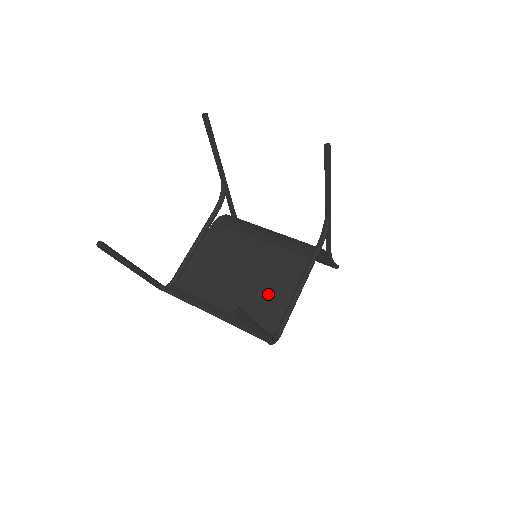
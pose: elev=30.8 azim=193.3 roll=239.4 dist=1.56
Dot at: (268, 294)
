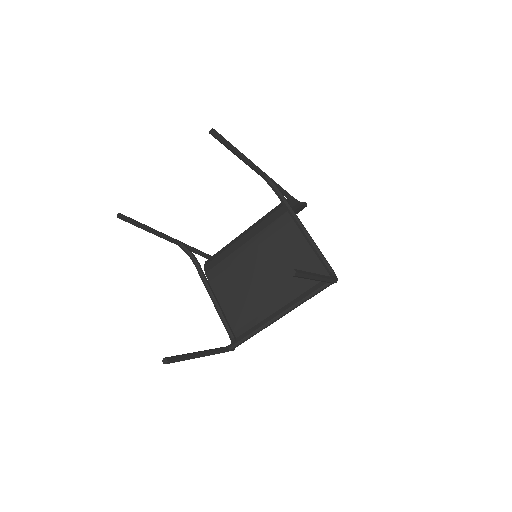
Dot at: (294, 262)
